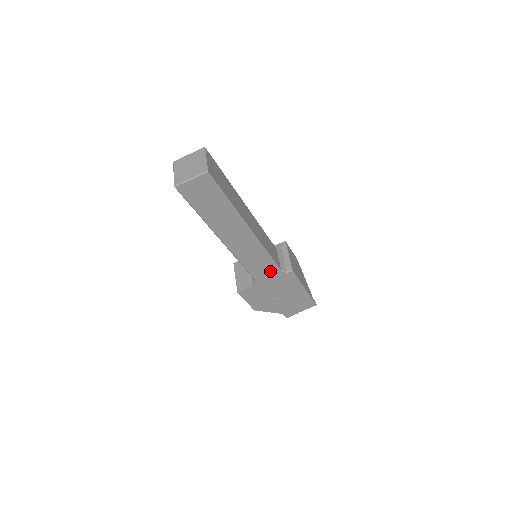
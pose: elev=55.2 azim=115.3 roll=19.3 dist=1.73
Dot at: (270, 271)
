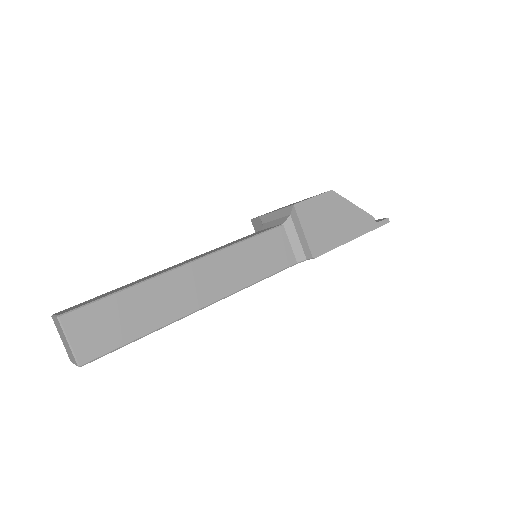
Dot at: occluded
